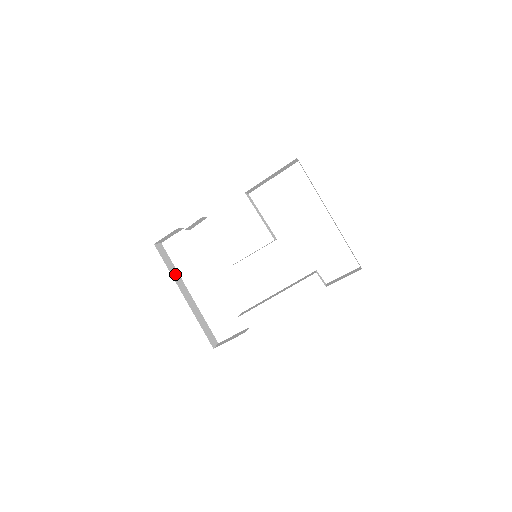
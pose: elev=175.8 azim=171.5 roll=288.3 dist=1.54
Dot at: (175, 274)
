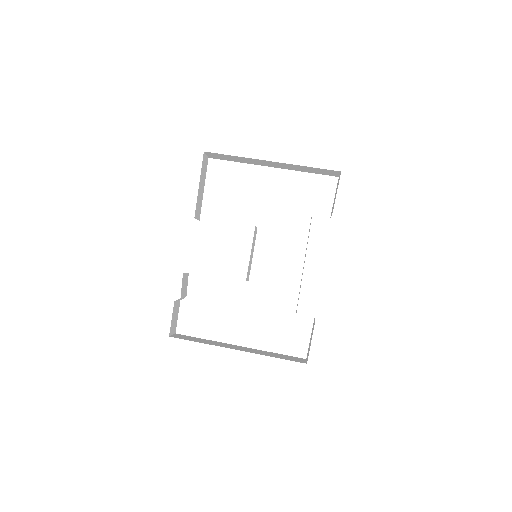
Dot at: (212, 343)
